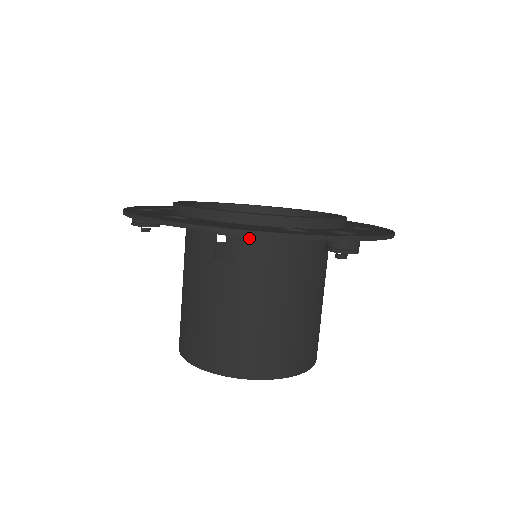
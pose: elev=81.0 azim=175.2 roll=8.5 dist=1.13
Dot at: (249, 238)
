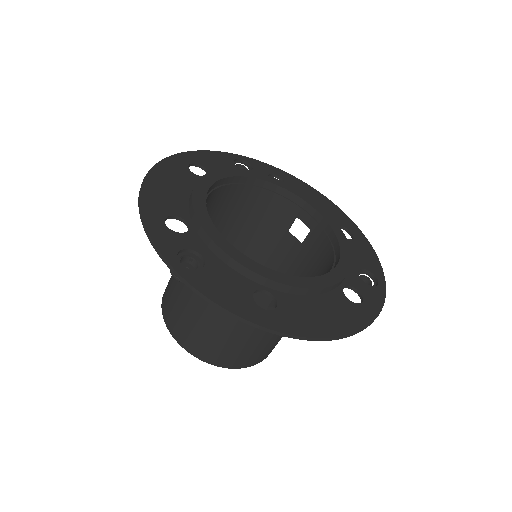
Dot at: occluded
